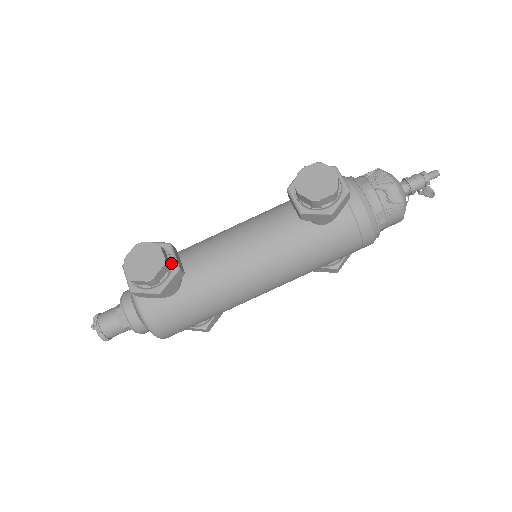
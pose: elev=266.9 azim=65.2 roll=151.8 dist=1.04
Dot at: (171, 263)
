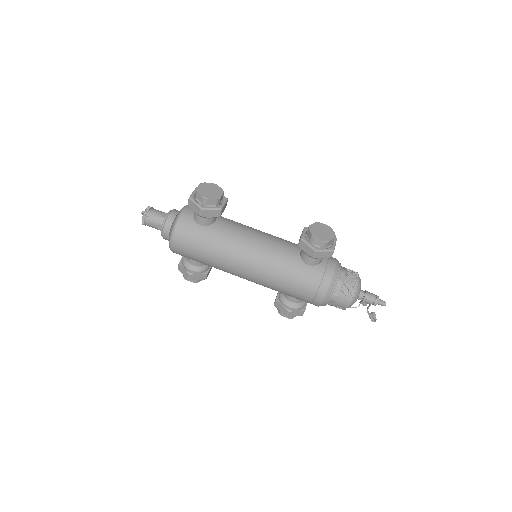
Dot at: (220, 204)
